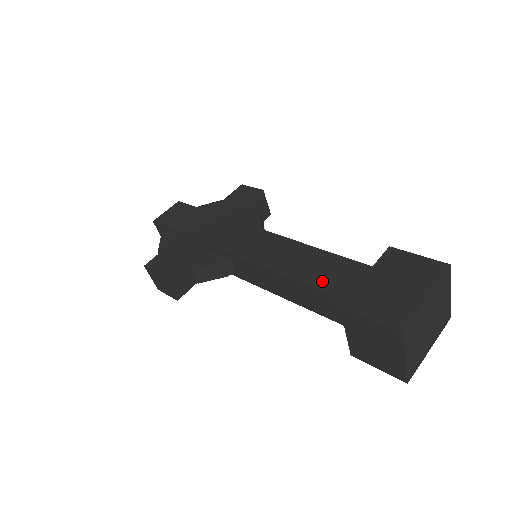
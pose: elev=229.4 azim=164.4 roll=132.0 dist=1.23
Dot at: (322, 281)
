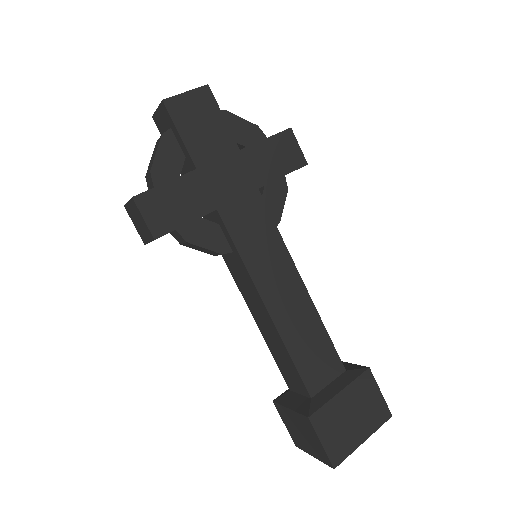
Dot at: (303, 361)
